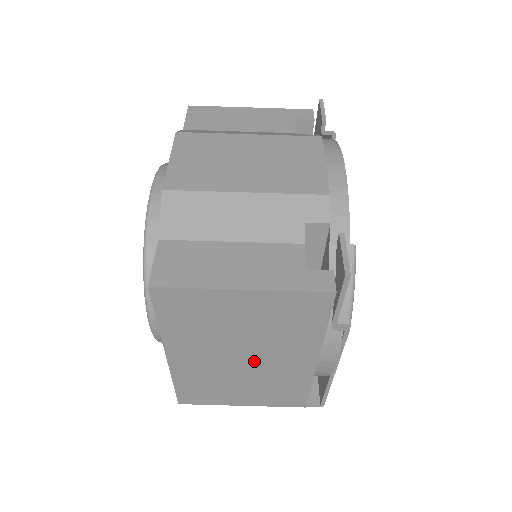
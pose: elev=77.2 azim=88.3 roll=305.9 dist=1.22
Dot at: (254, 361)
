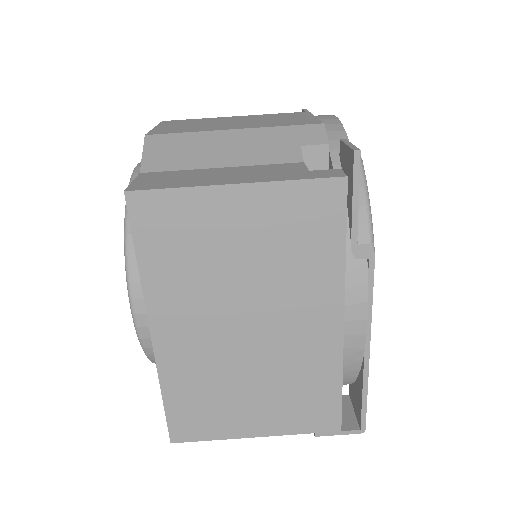
Dot at: (263, 331)
